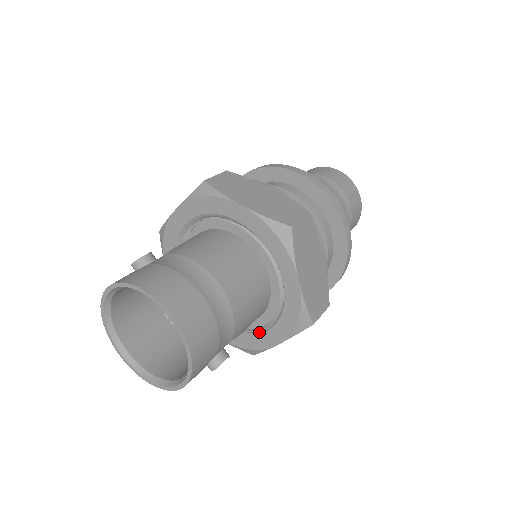
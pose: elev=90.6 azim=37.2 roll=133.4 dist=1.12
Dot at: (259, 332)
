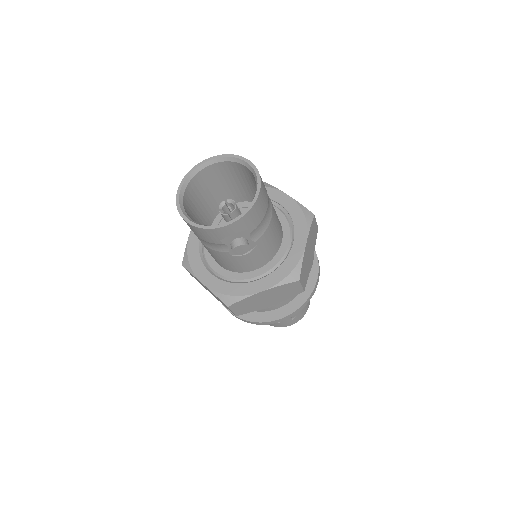
Dot at: (250, 281)
